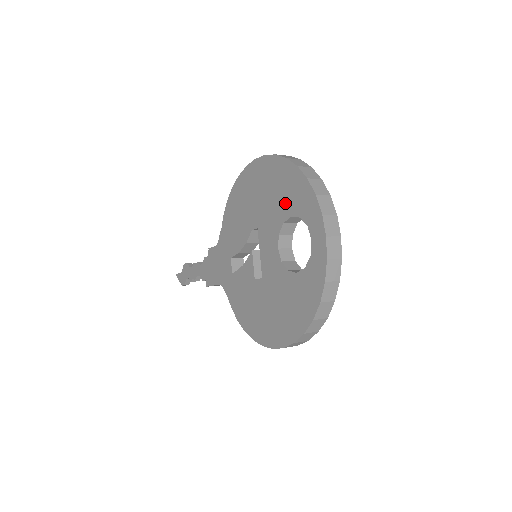
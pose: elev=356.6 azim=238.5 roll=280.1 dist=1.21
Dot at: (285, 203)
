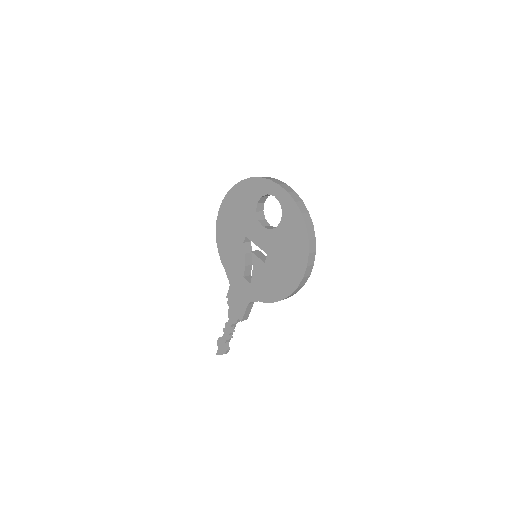
Dot at: (249, 203)
